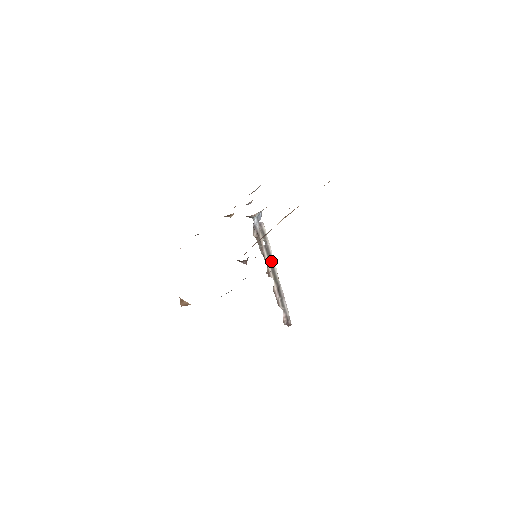
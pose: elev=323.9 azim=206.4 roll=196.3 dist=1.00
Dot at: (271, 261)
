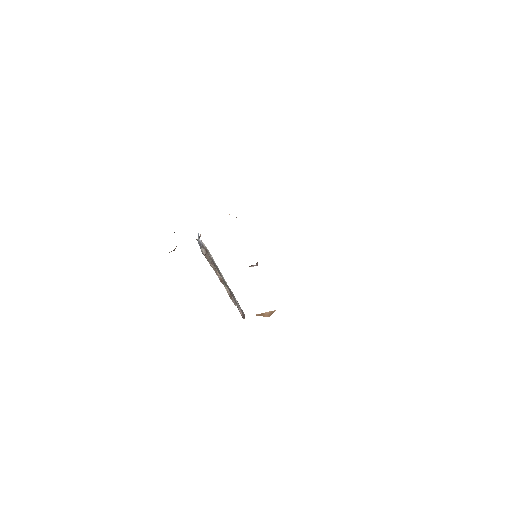
Dot at: (218, 270)
